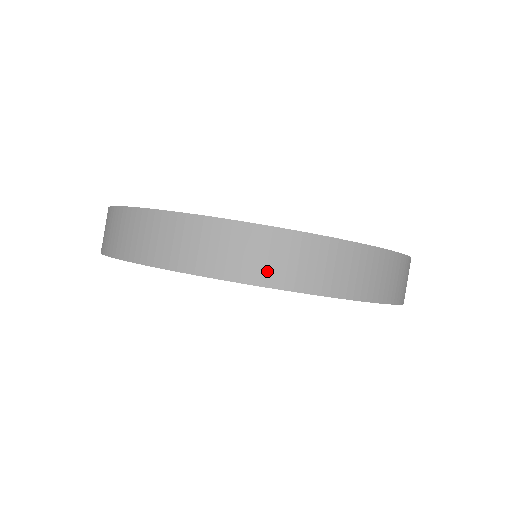
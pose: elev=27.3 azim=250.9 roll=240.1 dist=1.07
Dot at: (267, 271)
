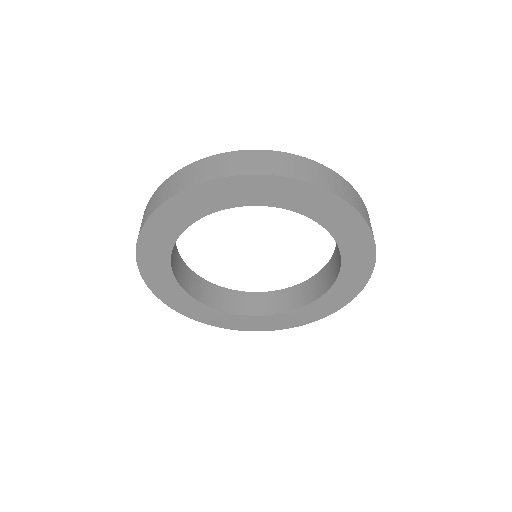
Dot at: (220, 171)
